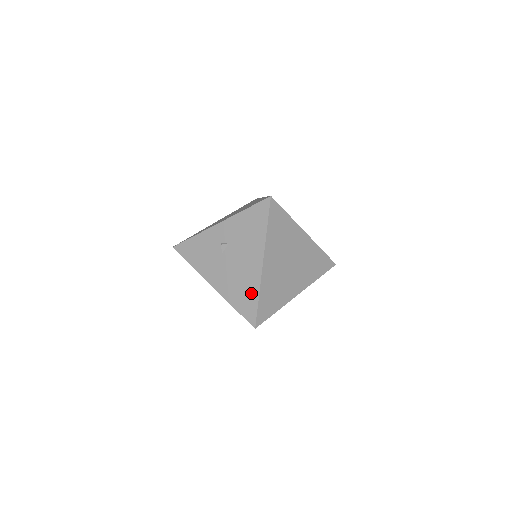
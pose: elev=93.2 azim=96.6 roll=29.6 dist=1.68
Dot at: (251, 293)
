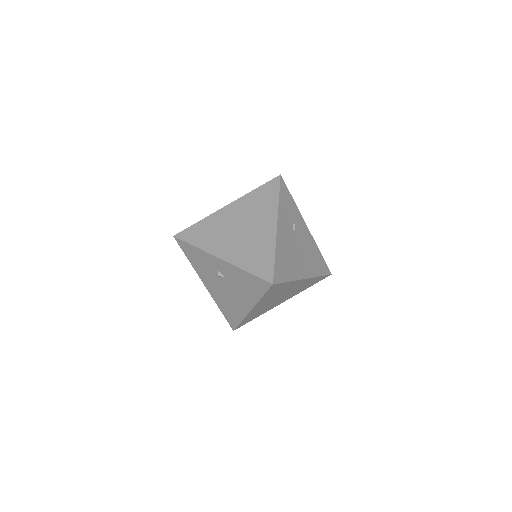
Dot at: (236, 315)
